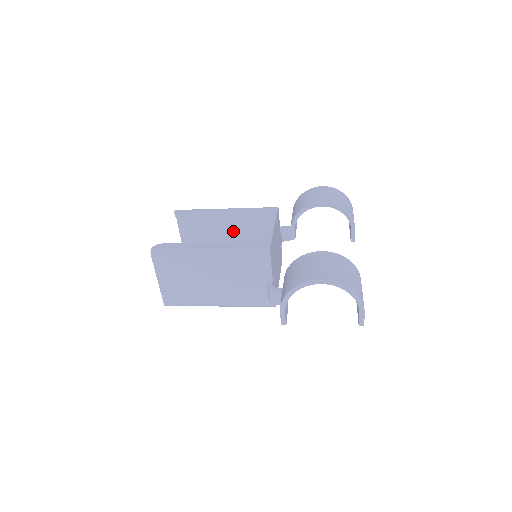
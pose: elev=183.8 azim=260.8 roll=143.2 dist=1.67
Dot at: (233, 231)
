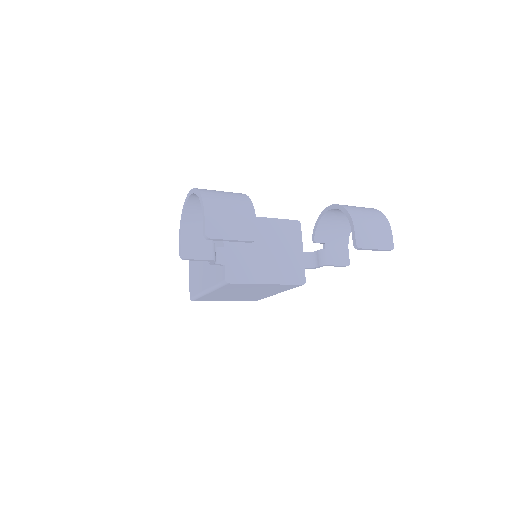
Dot at: occluded
